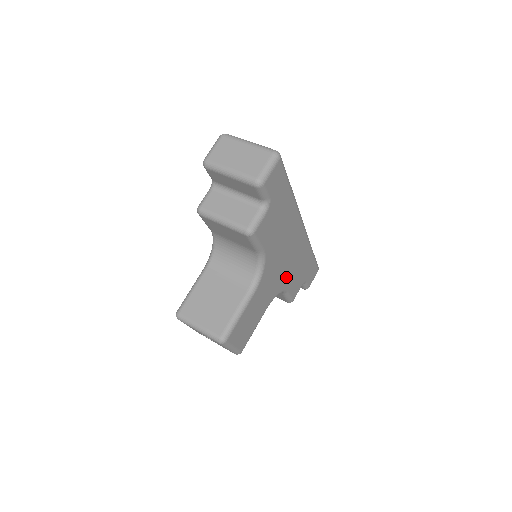
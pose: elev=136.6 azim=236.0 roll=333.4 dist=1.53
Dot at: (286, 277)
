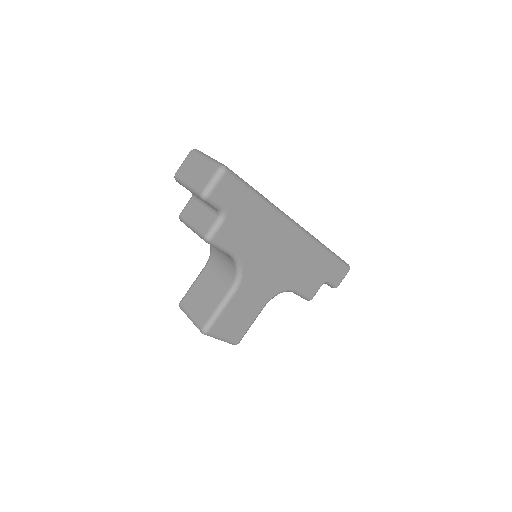
Dot at: (287, 277)
